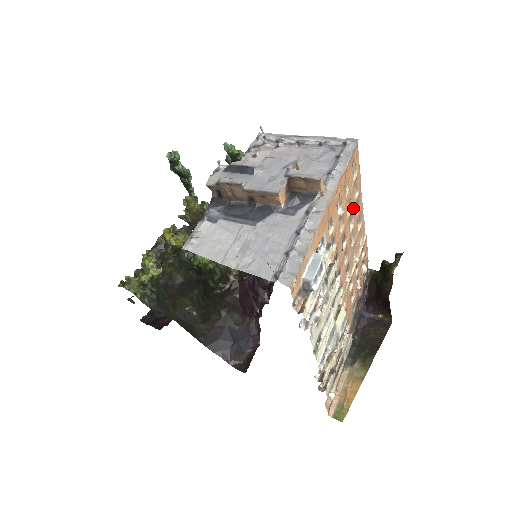
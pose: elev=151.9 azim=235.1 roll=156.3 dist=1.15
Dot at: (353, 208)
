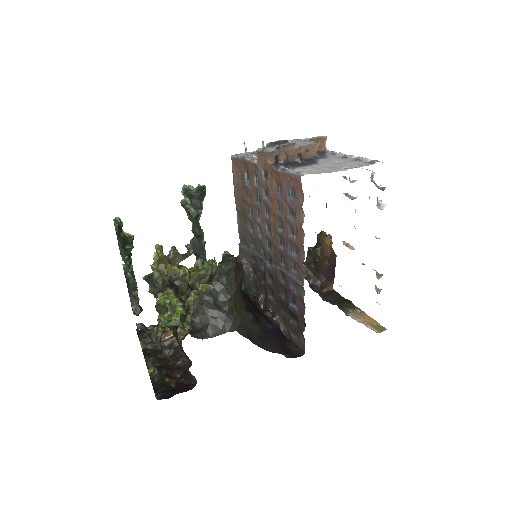
Dot at: occluded
